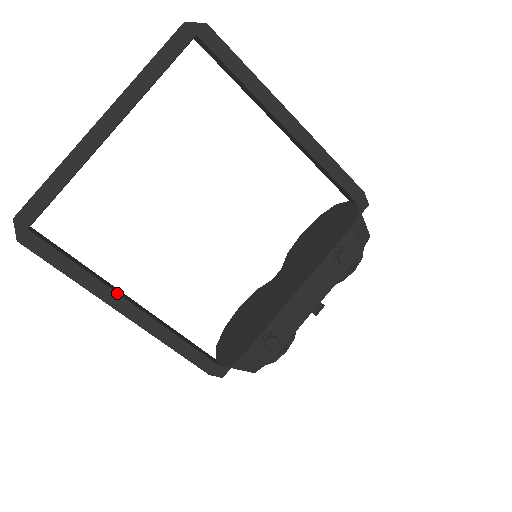
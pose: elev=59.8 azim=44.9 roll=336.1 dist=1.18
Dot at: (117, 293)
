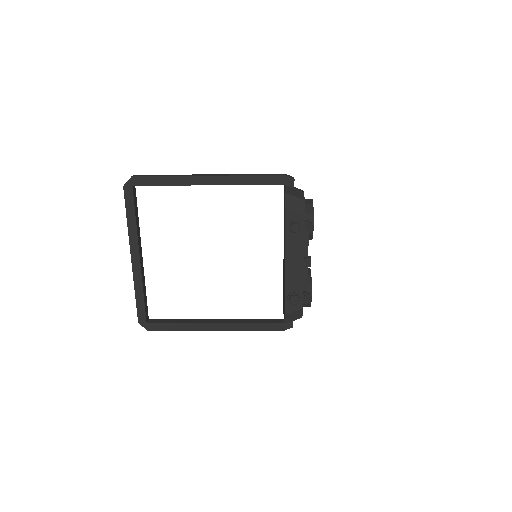
Dot at: (204, 323)
